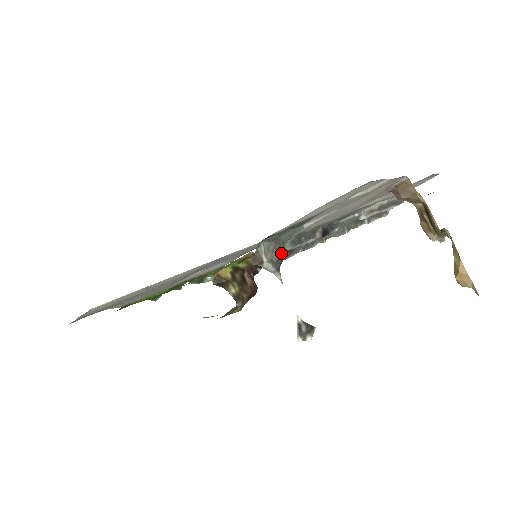
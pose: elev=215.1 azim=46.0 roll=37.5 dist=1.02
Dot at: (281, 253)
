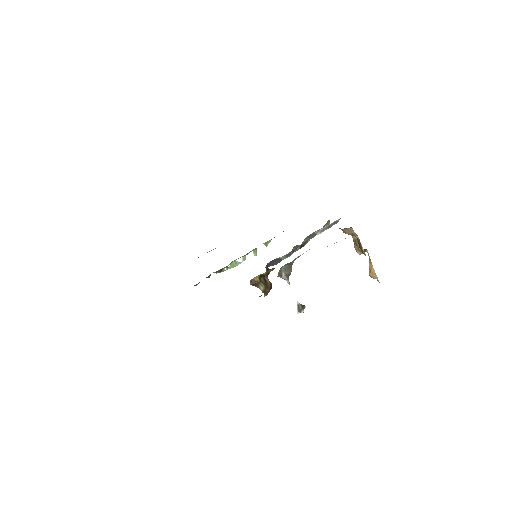
Dot at: (291, 270)
